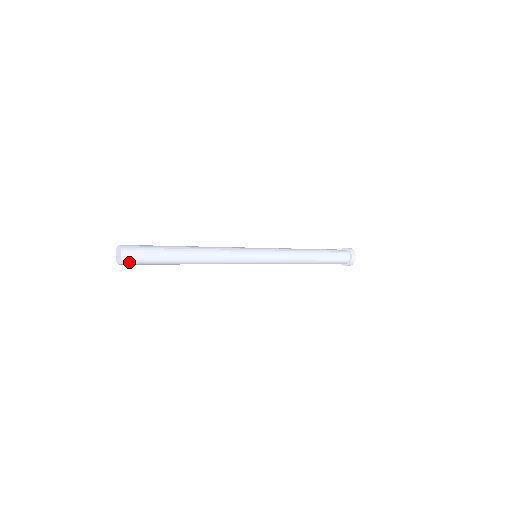
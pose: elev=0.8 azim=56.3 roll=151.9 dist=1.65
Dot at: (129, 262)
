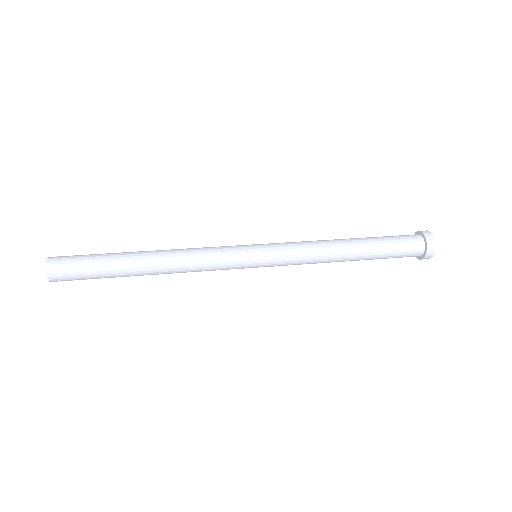
Dot at: (62, 280)
